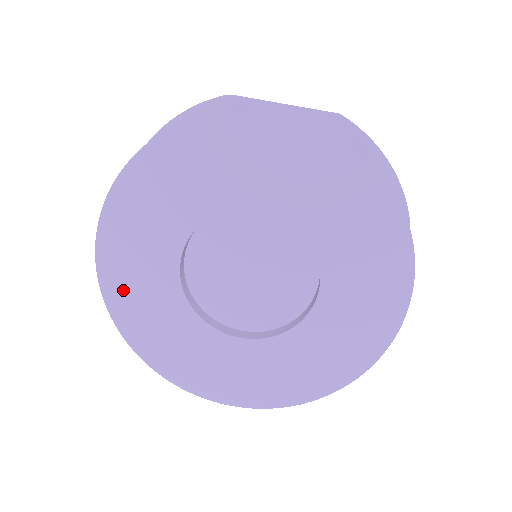
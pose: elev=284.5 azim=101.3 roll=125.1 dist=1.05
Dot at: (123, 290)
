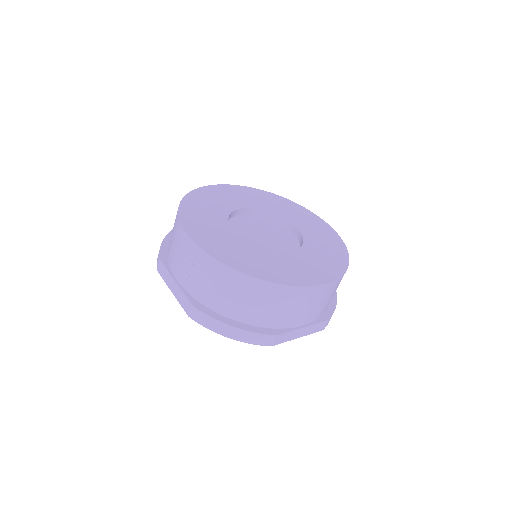
Dot at: (212, 193)
